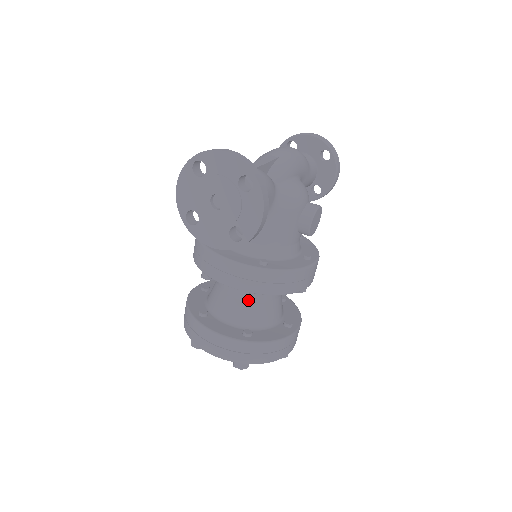
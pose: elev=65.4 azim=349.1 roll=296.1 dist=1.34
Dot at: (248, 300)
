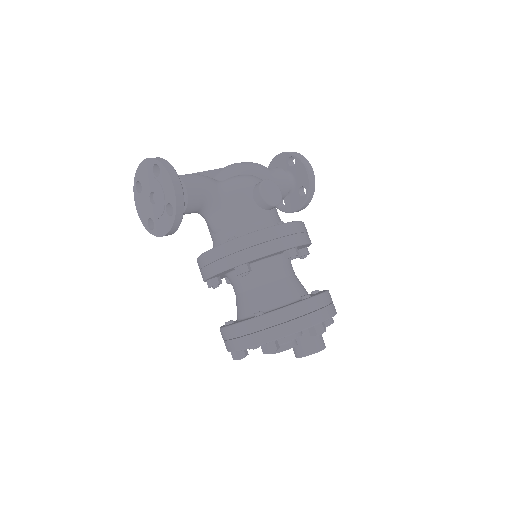
Dot at: (252, 288)
